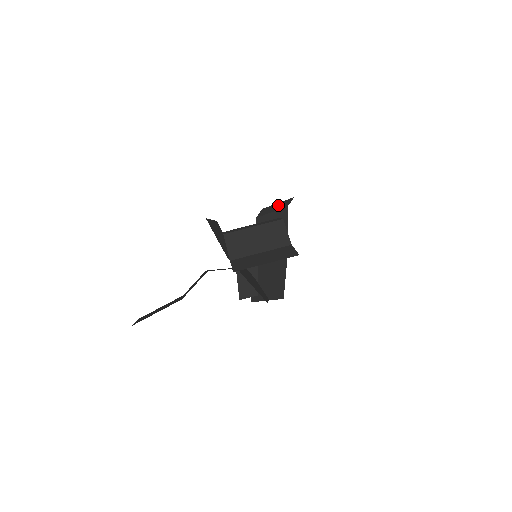
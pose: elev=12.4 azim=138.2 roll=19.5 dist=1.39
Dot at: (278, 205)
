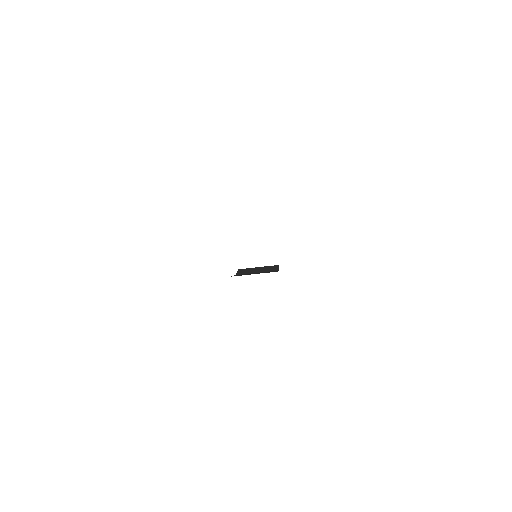
Dot at: occluded
